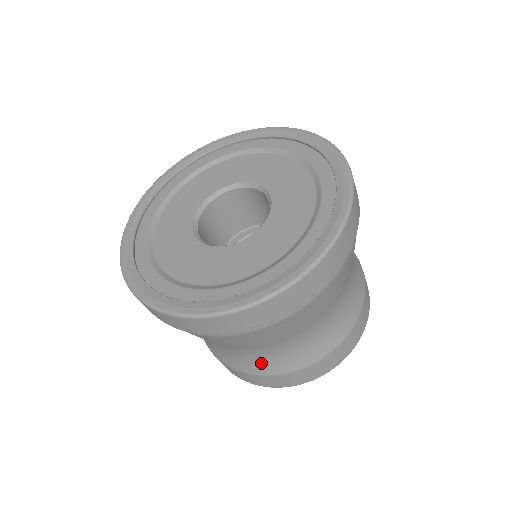
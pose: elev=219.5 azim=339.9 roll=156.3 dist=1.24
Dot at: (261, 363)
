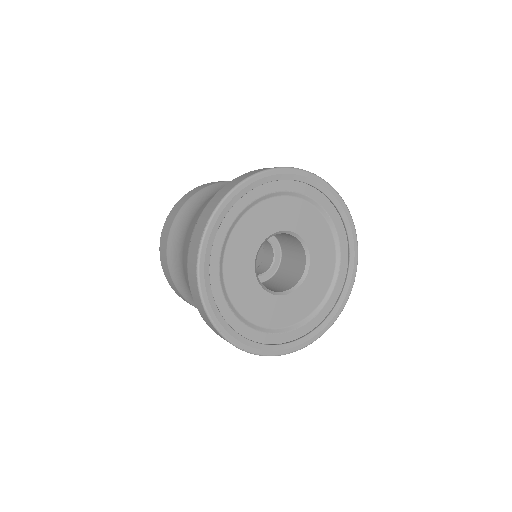
Dot at: occluded
